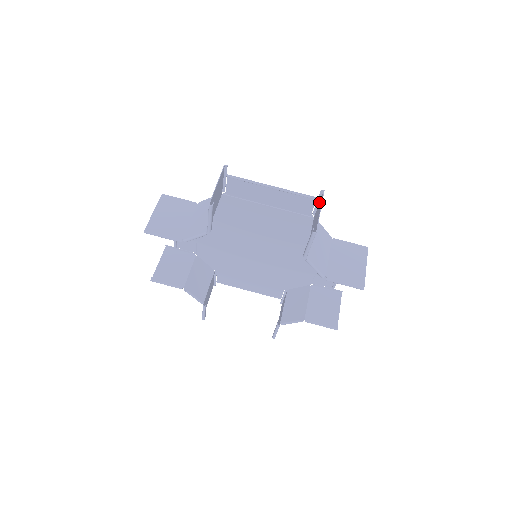
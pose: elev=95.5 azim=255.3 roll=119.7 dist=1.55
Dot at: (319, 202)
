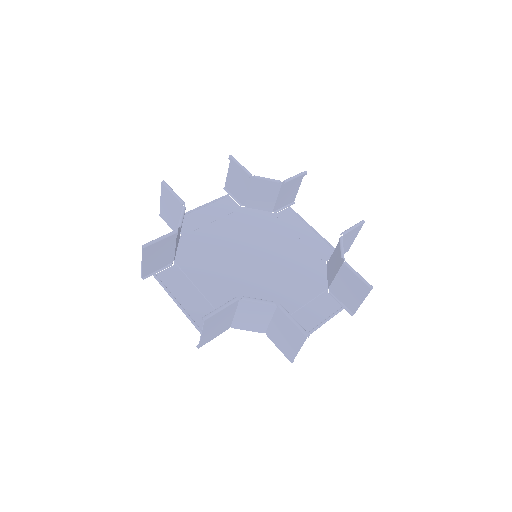
Dot at: (232, 196)
